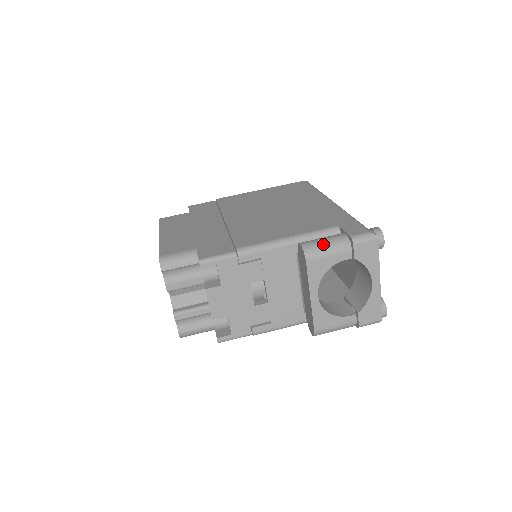
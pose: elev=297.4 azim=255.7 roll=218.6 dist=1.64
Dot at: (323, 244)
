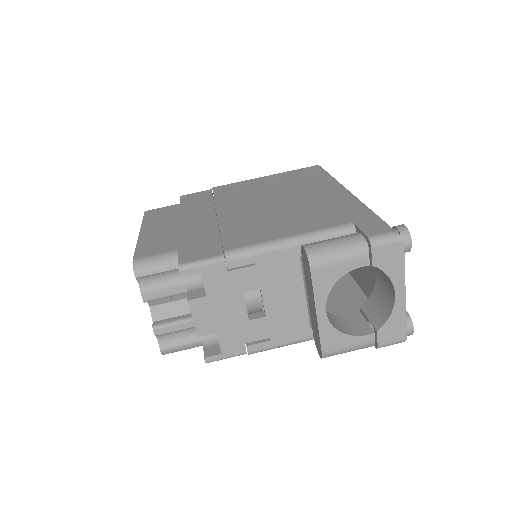
Dot at: (332, 247)
